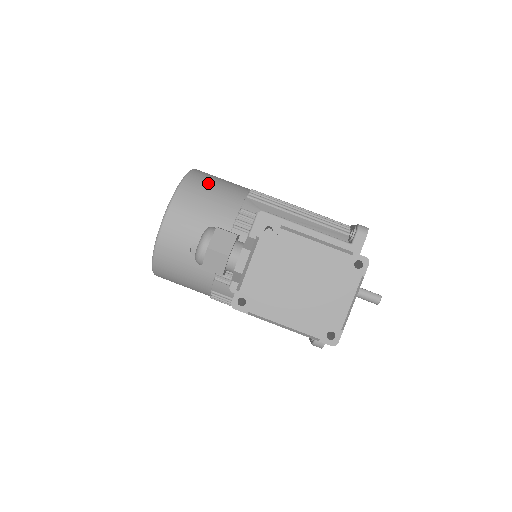
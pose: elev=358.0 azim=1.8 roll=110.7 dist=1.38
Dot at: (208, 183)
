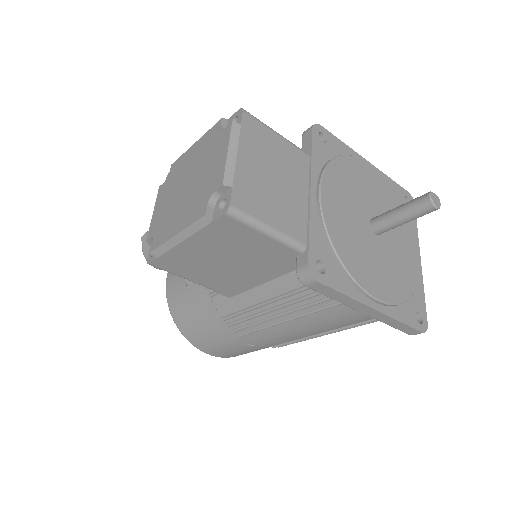
Dot at: occluded
